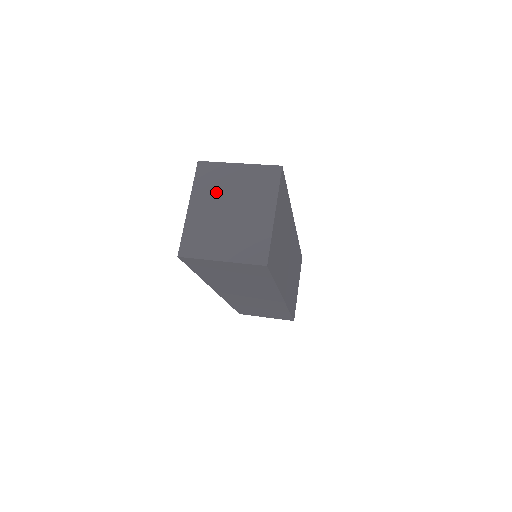
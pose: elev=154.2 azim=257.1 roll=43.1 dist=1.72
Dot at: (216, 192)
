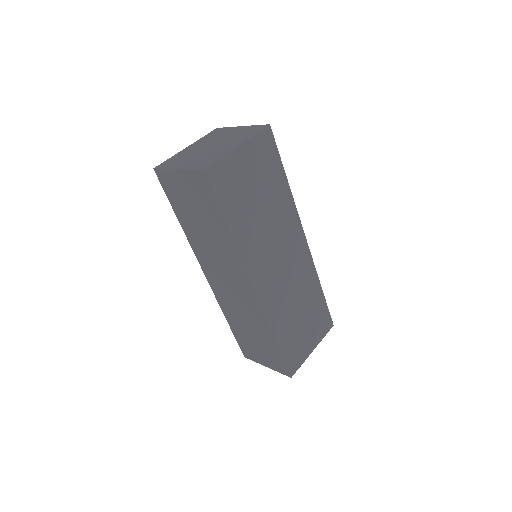
Dot at: (212, 139)
